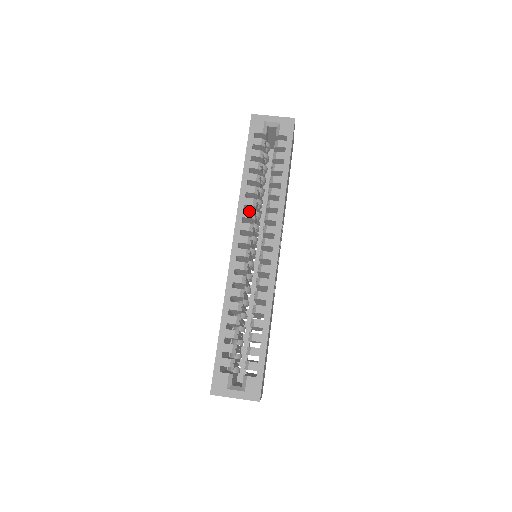
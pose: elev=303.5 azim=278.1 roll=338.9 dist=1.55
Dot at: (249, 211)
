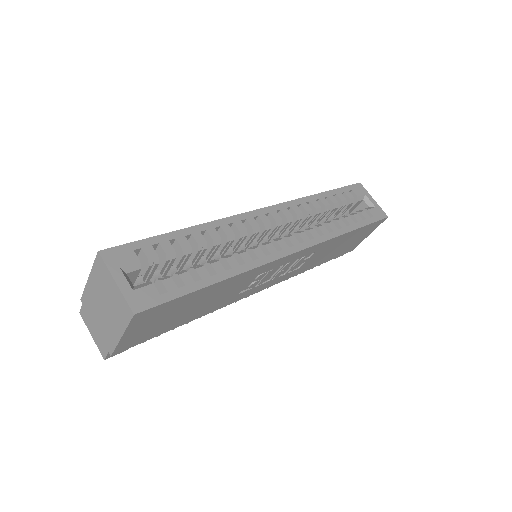
Dot at: (300, 210)
